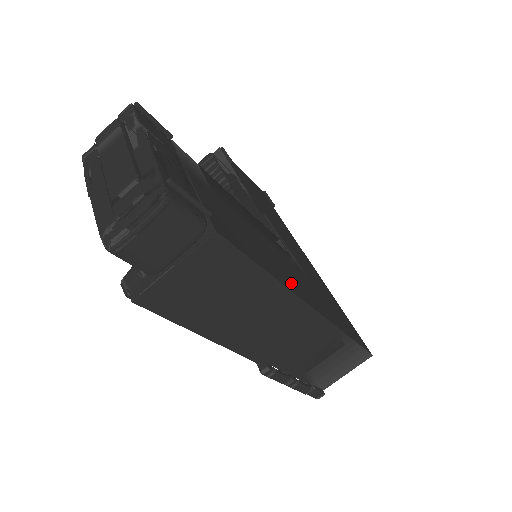
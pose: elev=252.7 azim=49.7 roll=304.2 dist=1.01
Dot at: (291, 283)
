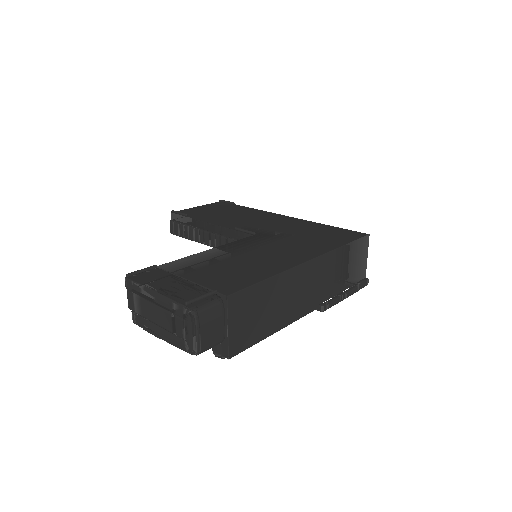
Dot at: (285, 263)
